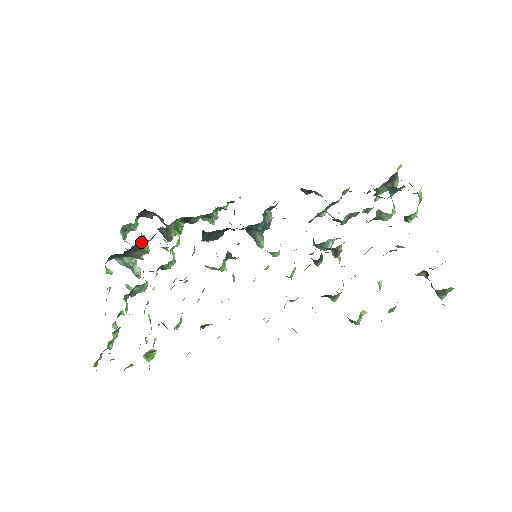
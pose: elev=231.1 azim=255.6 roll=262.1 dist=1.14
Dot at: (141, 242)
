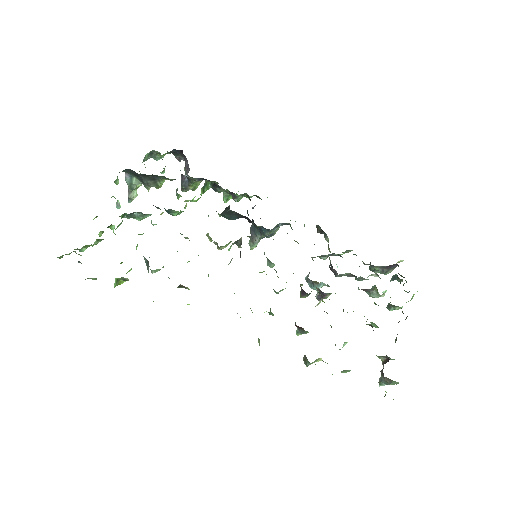
Dot at: (163, 176)
